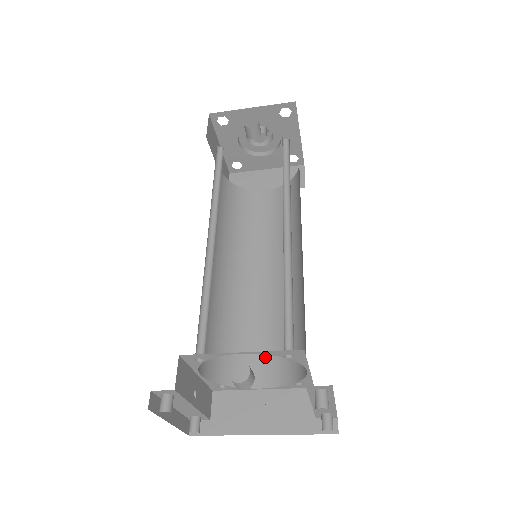
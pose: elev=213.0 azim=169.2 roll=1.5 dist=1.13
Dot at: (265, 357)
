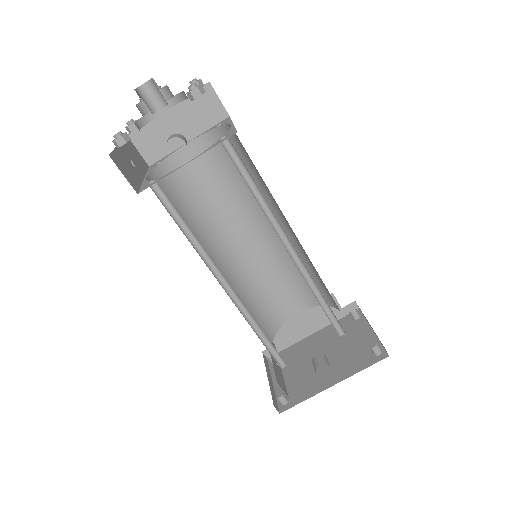
Dot at: (289, 294)
